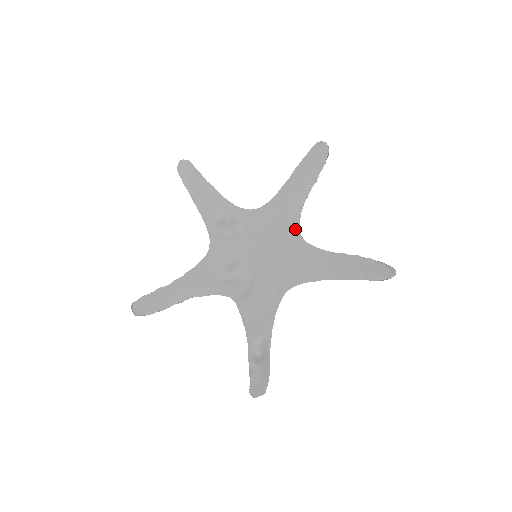
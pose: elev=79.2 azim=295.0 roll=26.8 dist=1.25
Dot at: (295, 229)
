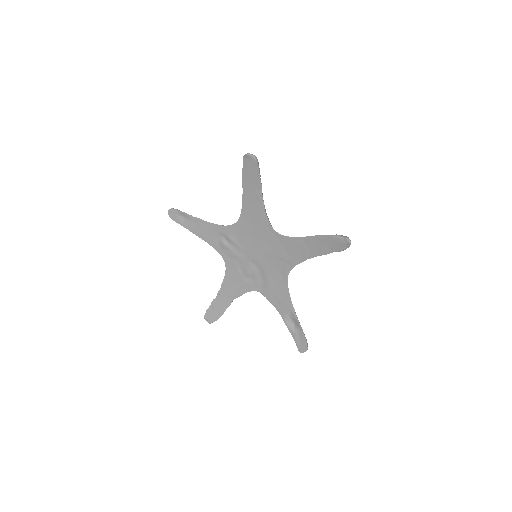
Dot at: (269, 228)
